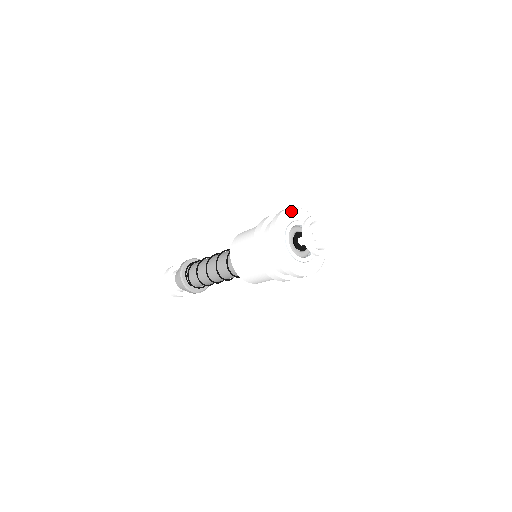
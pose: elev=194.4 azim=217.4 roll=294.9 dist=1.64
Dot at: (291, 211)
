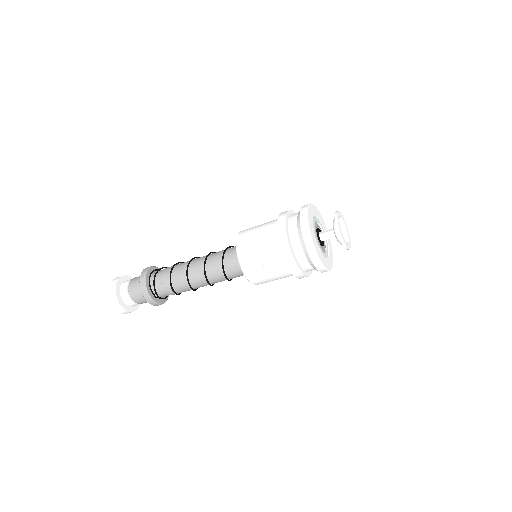
Dot at: (310, 208)
